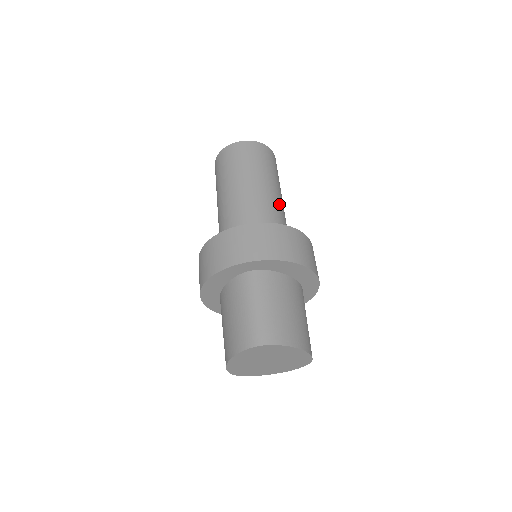
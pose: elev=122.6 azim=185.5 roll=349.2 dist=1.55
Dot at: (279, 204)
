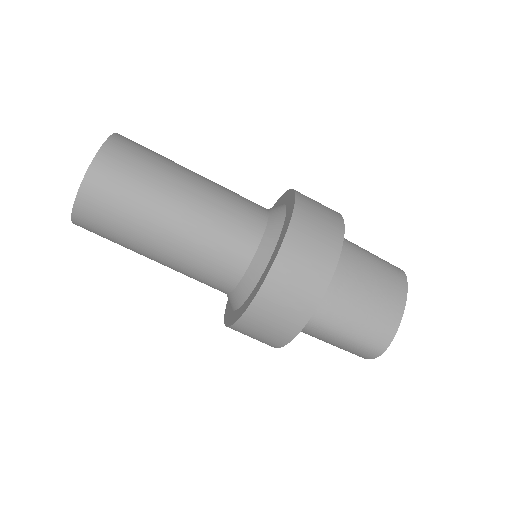
Dot at: (212, 207)
